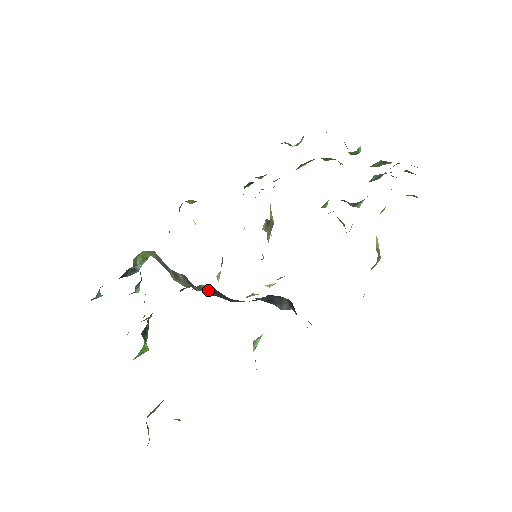
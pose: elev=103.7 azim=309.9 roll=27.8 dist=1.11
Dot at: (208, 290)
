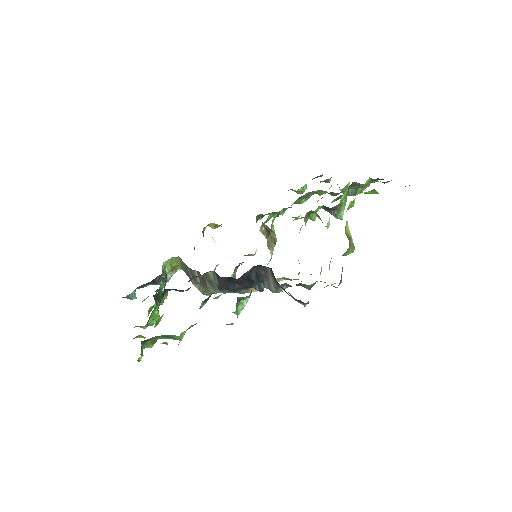
Dot at: (214, 279)
